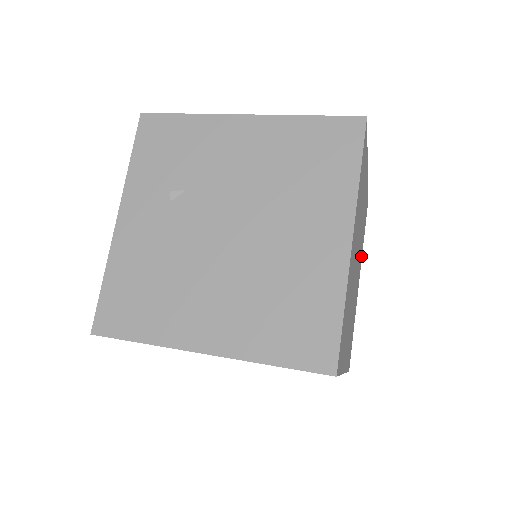
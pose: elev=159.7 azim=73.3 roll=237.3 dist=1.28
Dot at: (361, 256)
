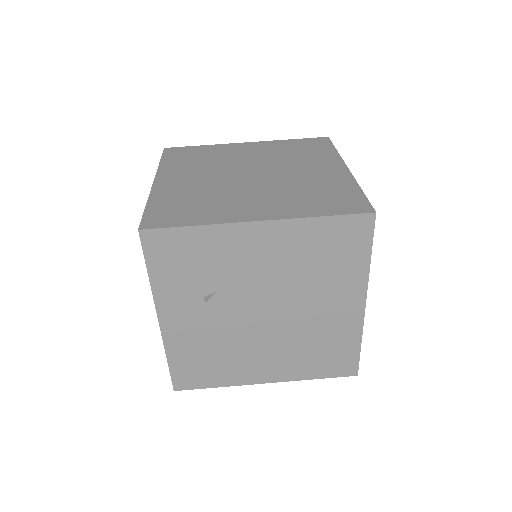
Dot at: occluded
